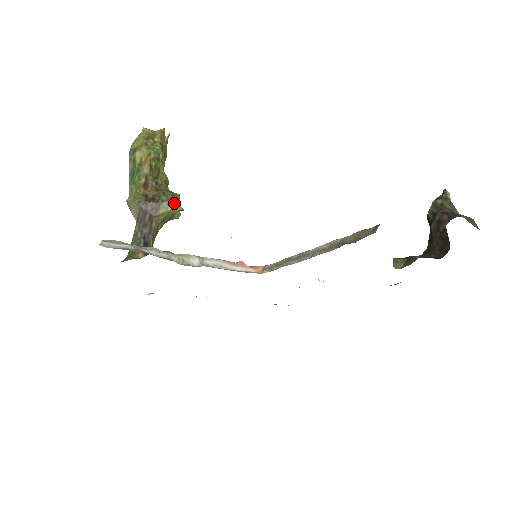
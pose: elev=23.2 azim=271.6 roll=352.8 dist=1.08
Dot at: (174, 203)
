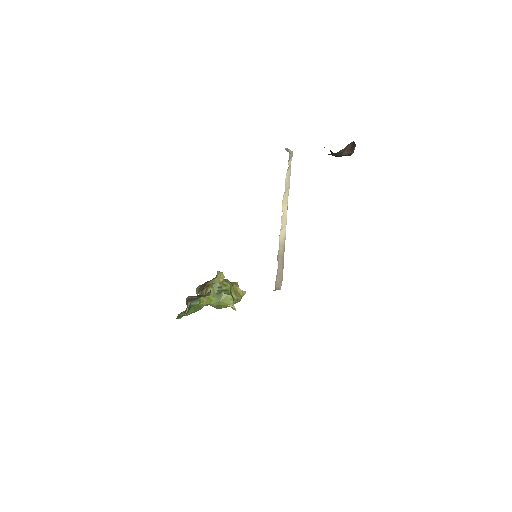
Dot at: (218, 273)
